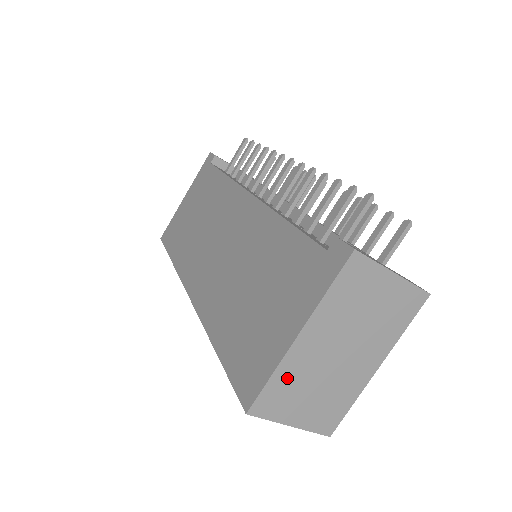
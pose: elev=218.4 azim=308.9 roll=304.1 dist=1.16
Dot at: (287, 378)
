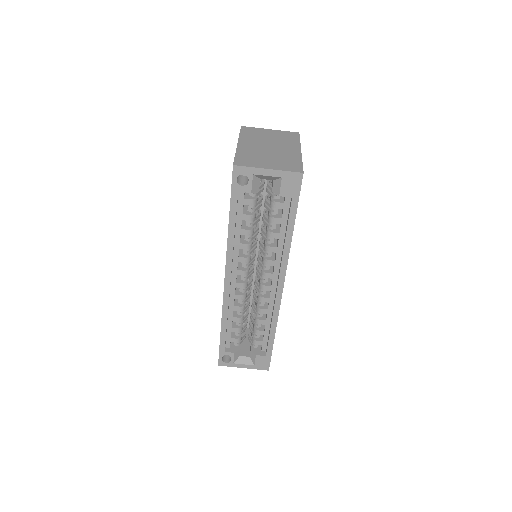
Dot at: (246, 155)
